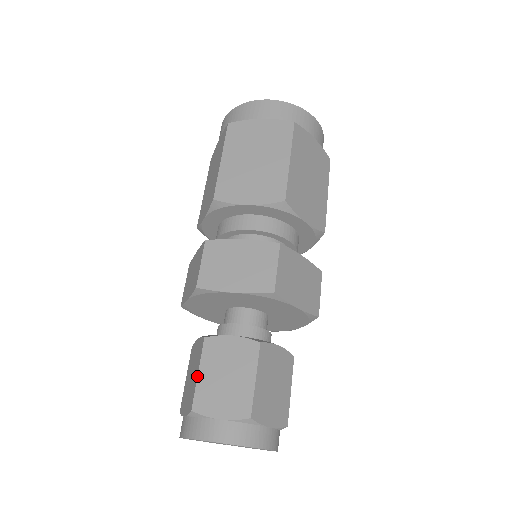
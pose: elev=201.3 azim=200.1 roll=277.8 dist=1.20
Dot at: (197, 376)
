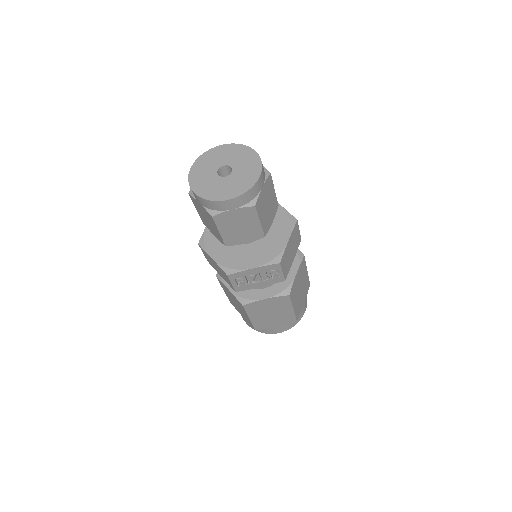
Dot at: occluded
